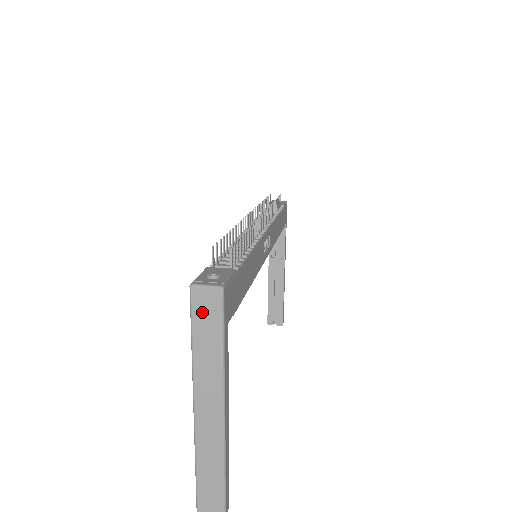
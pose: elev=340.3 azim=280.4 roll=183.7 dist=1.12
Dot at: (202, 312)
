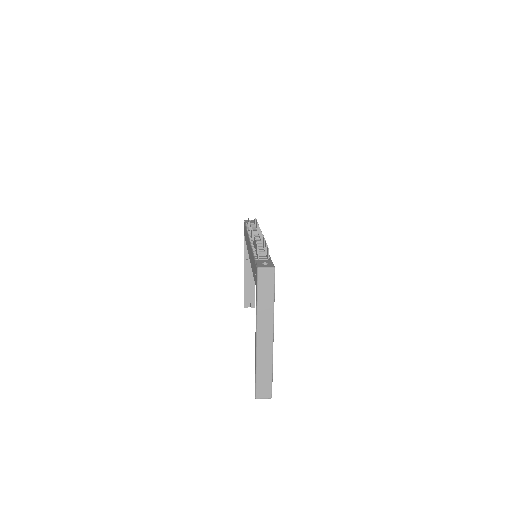
Dot at: (264, 281)
